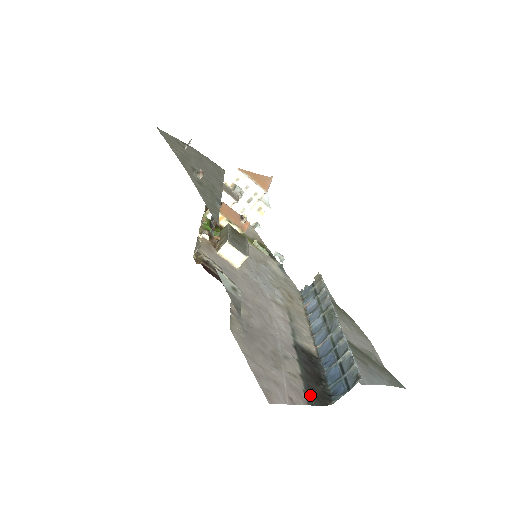
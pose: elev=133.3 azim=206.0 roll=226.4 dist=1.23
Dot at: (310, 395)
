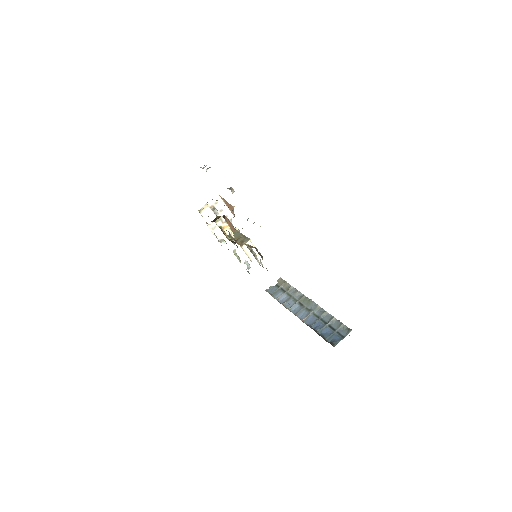
Dot at: occluded
